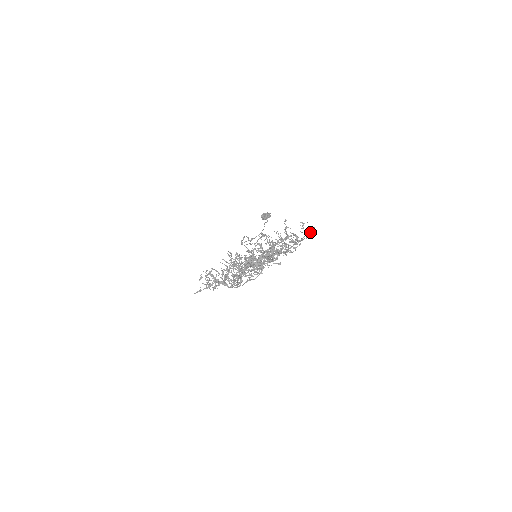
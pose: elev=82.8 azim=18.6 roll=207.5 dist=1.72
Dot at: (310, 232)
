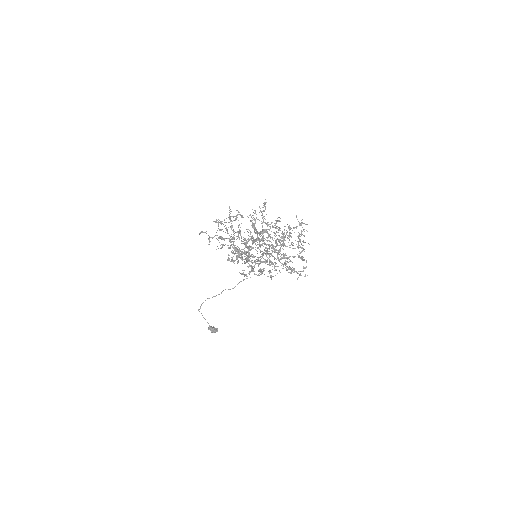
Dot at: occluded
